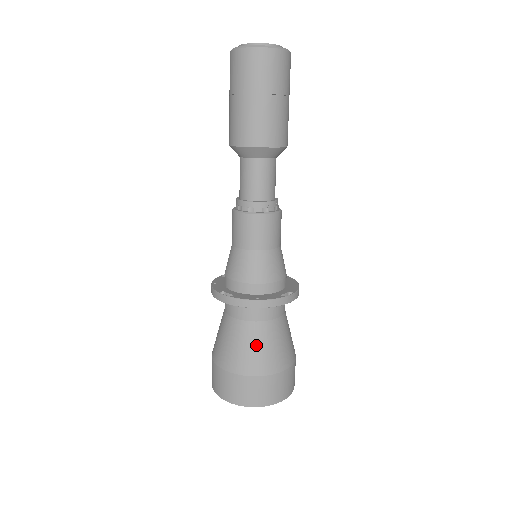
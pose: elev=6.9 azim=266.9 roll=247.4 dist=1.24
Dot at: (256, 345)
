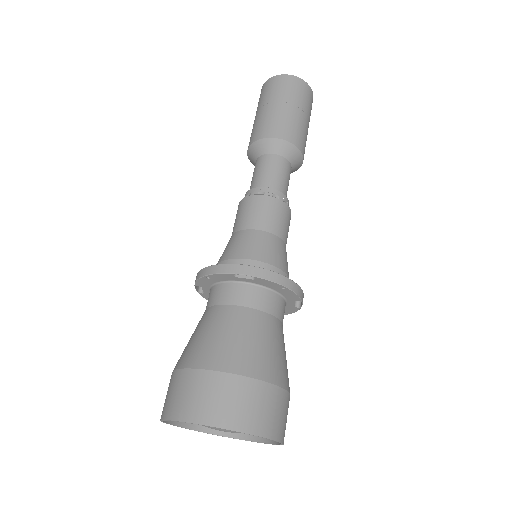
Dot at: (271, 342)
